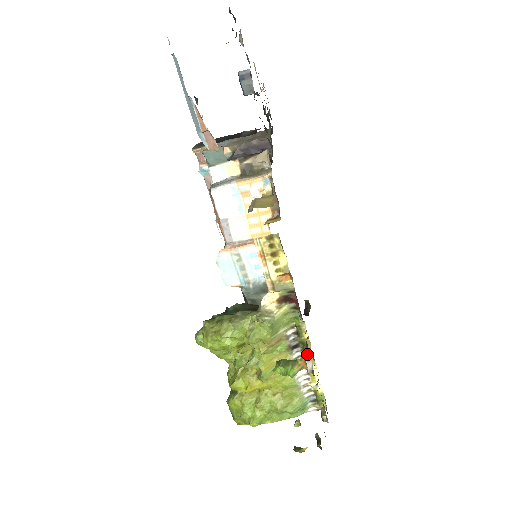
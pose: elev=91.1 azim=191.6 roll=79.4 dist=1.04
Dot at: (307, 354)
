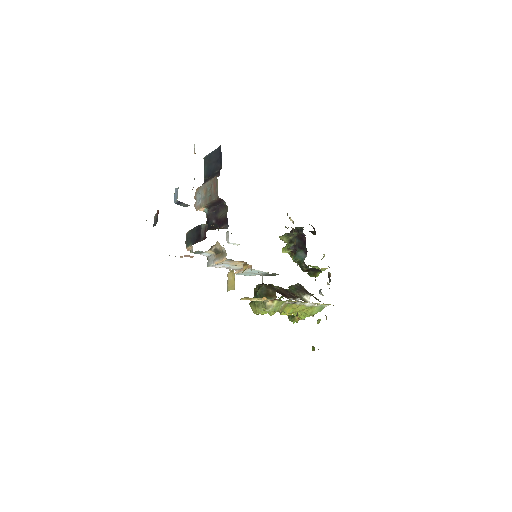
Dot at: occluded
